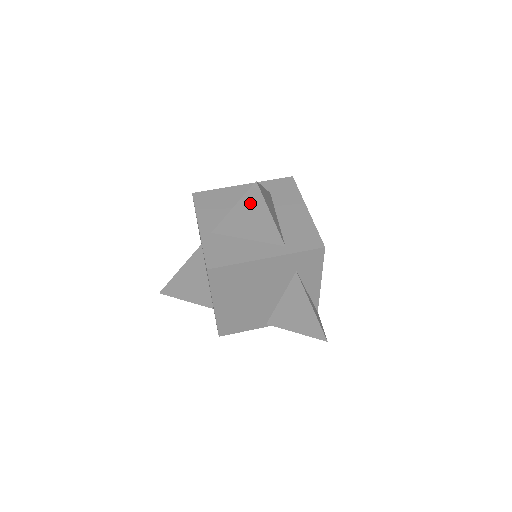
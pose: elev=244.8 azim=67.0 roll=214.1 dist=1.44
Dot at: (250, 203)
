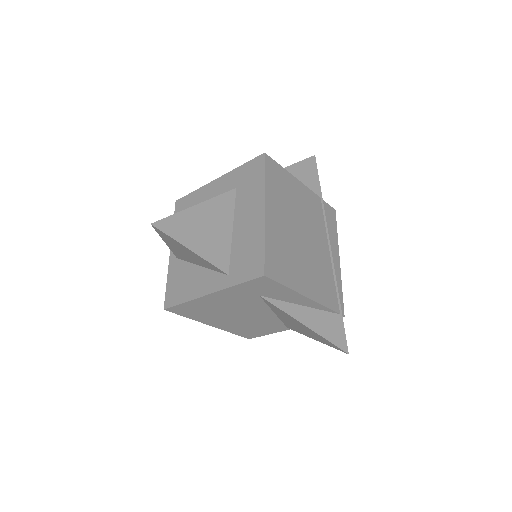
Dot at: (169, 240)
